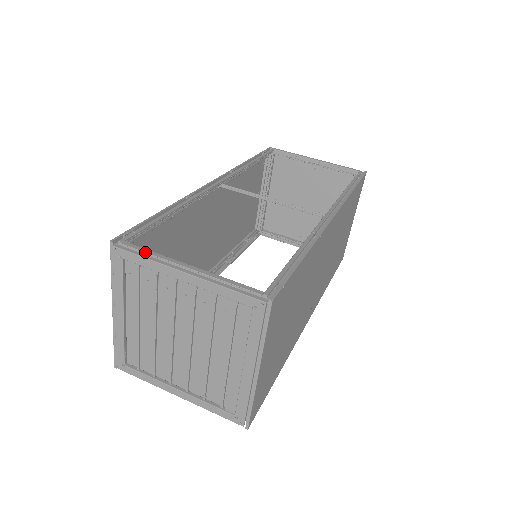
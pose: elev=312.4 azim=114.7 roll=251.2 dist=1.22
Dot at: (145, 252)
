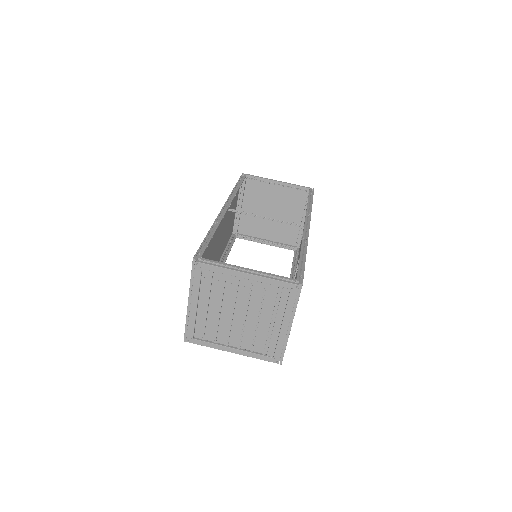
Dot at: (218, 263)
